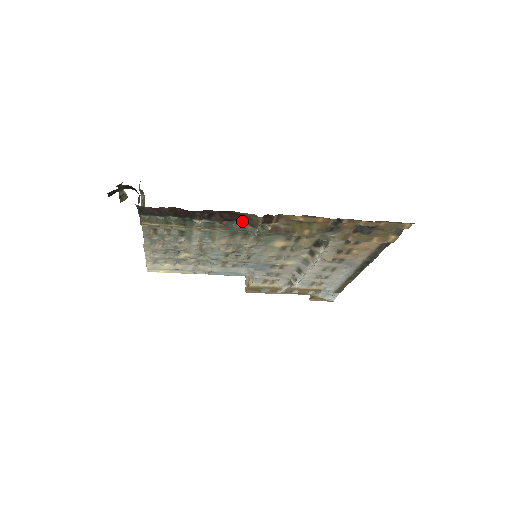
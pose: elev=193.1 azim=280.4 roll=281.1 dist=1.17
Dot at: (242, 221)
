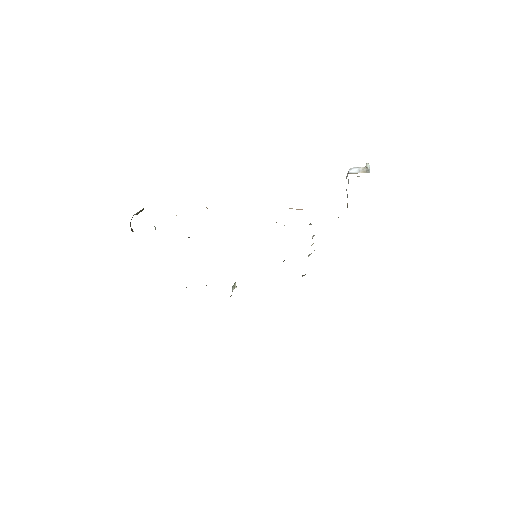
Dot at: occluded
